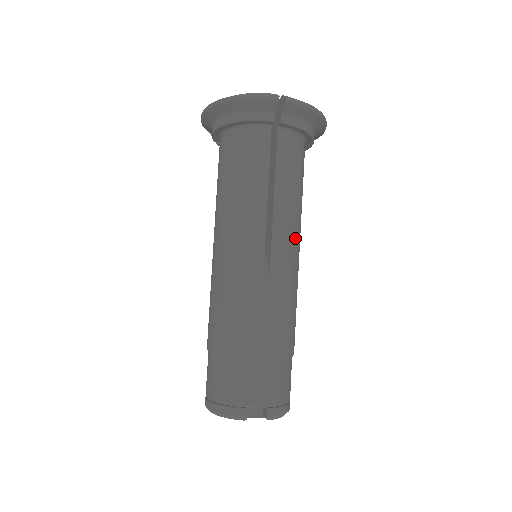
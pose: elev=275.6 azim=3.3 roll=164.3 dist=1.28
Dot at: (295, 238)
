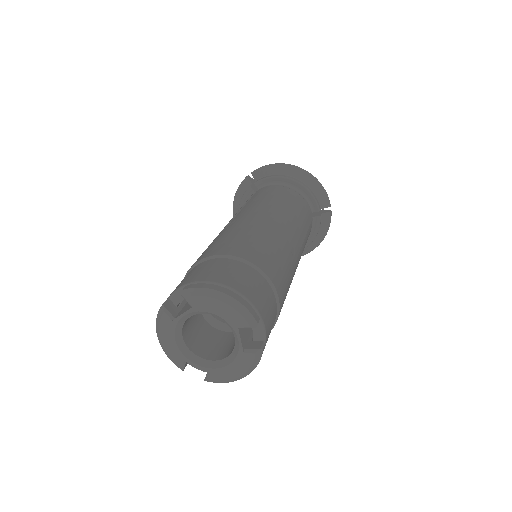
Dot at: (263, 211)
